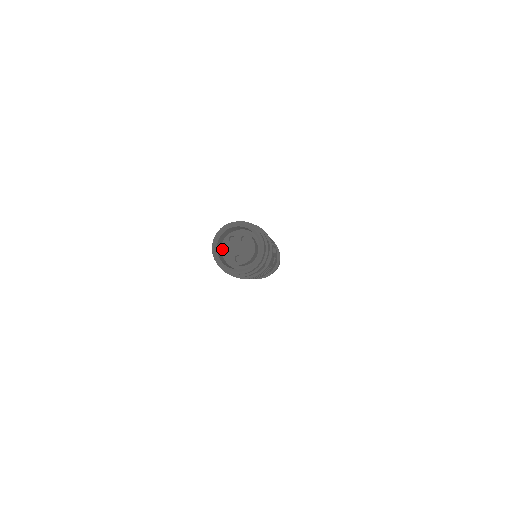
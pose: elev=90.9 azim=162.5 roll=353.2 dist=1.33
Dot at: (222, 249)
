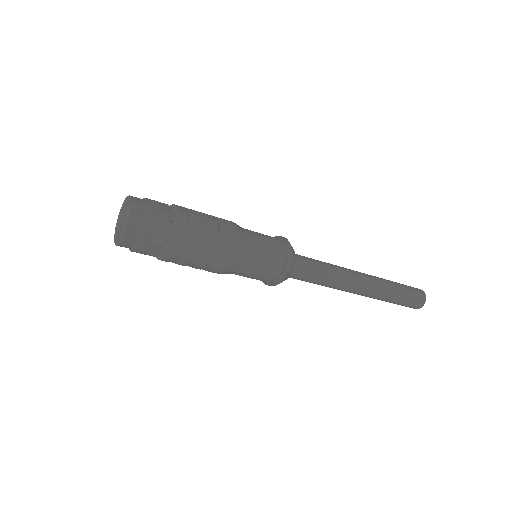
Dot at: (120, 236)
